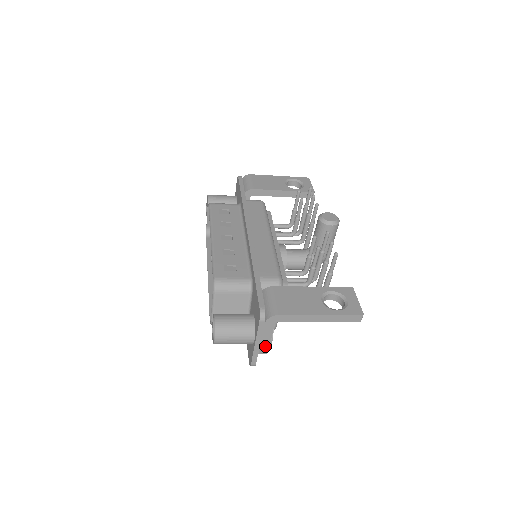
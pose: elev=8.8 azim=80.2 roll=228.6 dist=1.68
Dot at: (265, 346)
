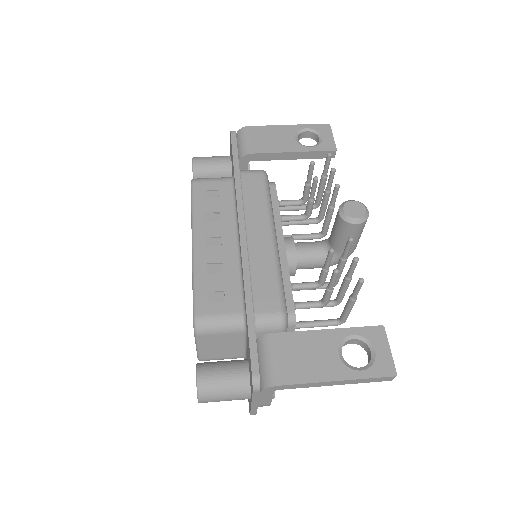
Dot at: (265, 404)
